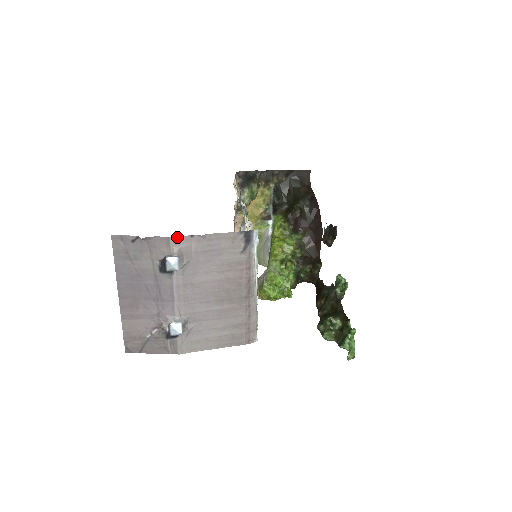
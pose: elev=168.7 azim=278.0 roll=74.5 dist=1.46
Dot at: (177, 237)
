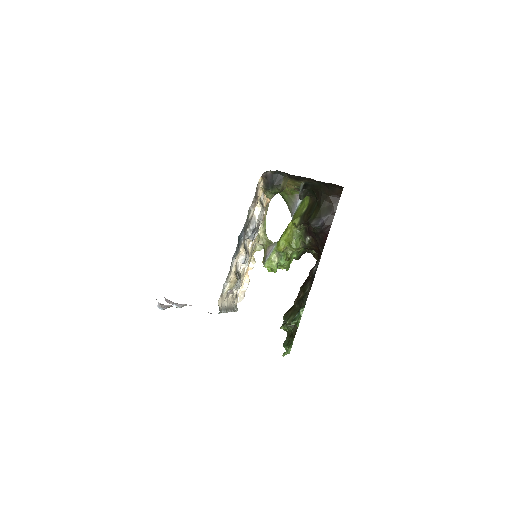
Dot at: (161, 304)
